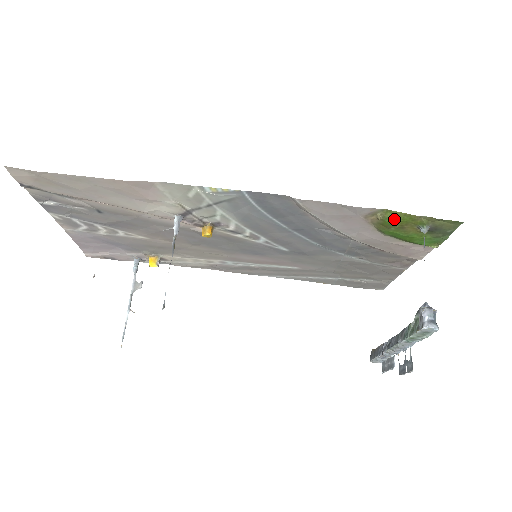
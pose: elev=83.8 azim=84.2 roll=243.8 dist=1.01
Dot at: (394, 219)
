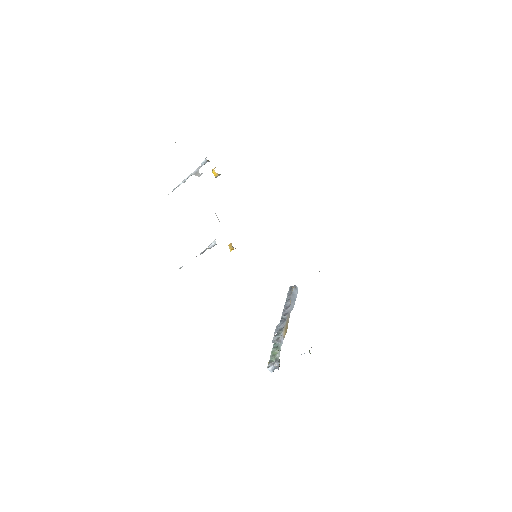
Dot at: occluded
